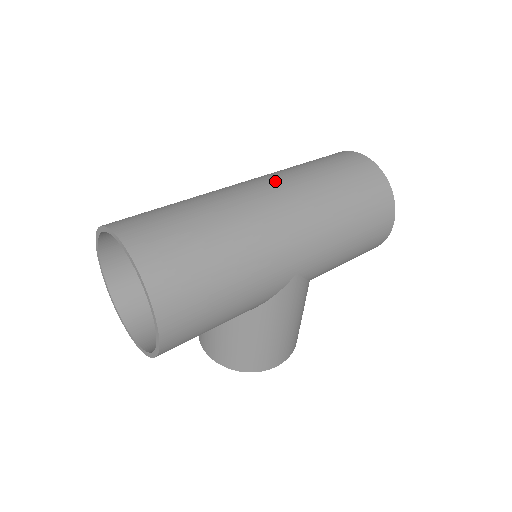
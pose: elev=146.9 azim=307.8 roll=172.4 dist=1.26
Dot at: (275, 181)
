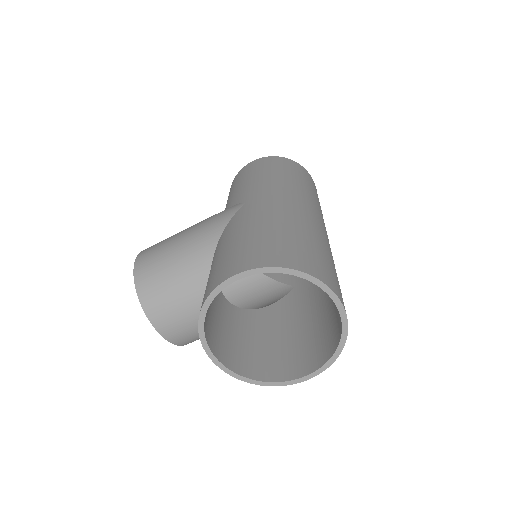
Dot at: (320, 213)
